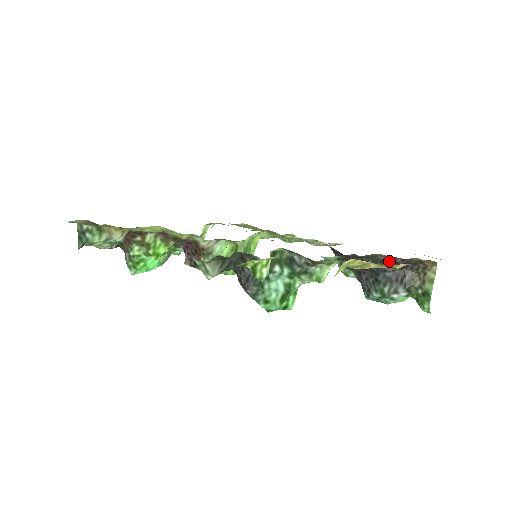
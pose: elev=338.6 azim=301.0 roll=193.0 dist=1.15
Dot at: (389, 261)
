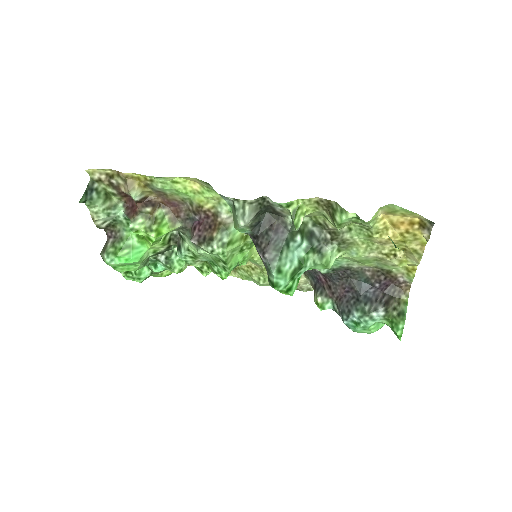
Dot at: (374, 278)
